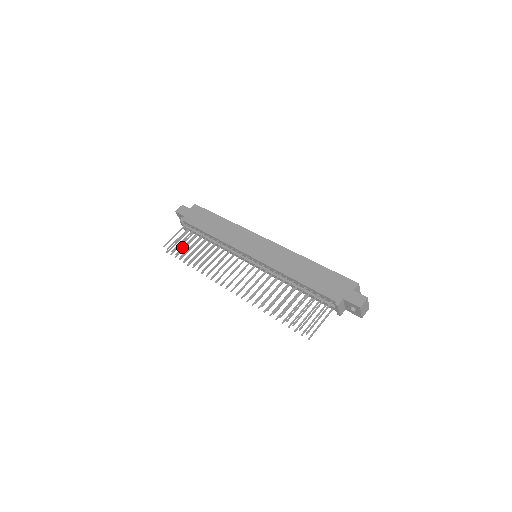
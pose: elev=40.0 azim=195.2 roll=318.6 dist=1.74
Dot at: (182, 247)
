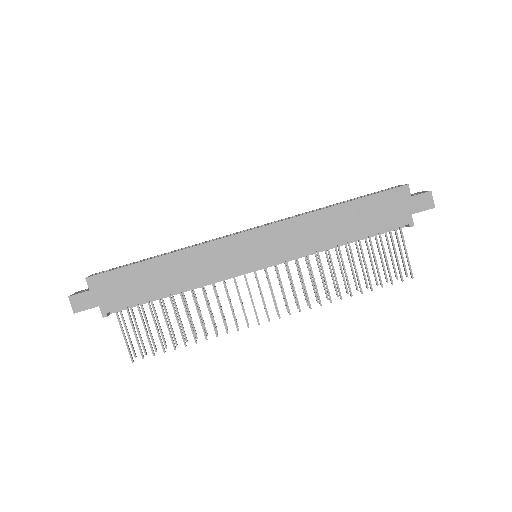
Dot at: (159, 338)
